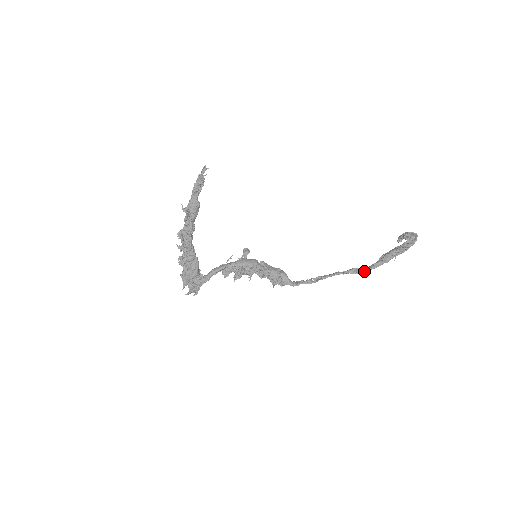
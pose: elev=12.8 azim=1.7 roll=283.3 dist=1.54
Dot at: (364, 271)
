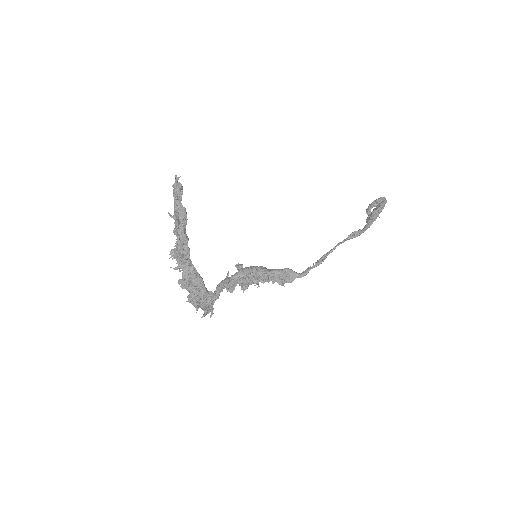
Dot at: (362, 232)
